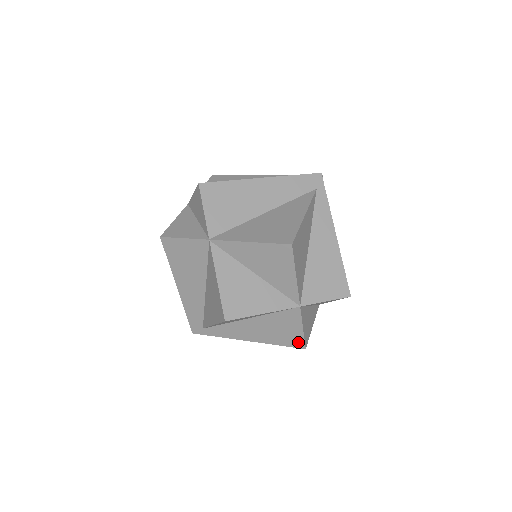
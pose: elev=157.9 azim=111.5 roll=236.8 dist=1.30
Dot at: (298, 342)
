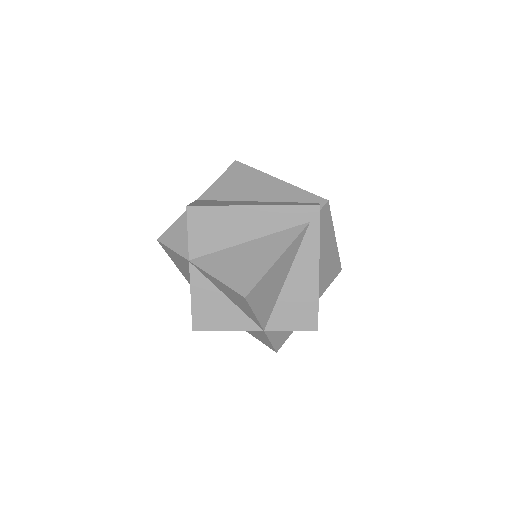
Dot at: (270, 346)
